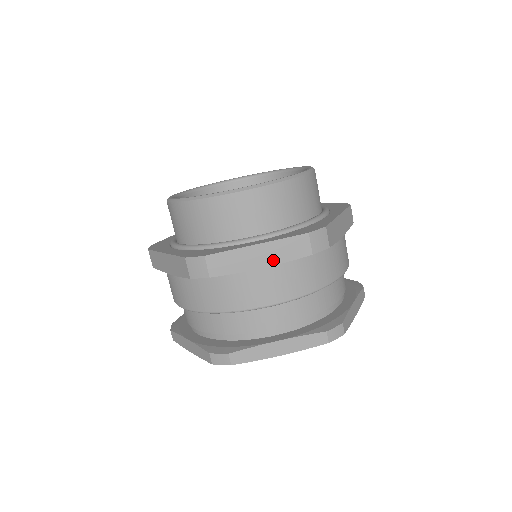
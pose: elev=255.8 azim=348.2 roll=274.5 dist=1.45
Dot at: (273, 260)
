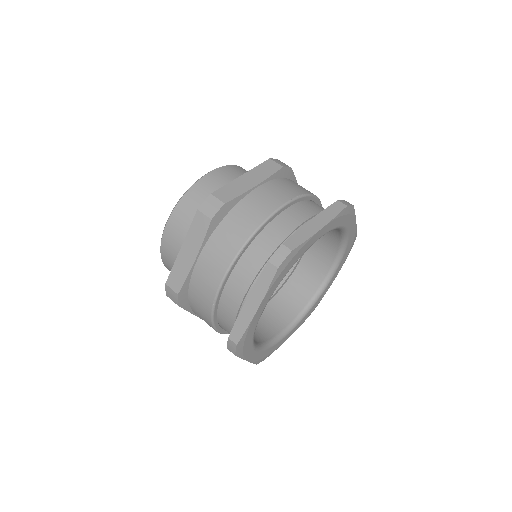
Dot at: (196, 248)
